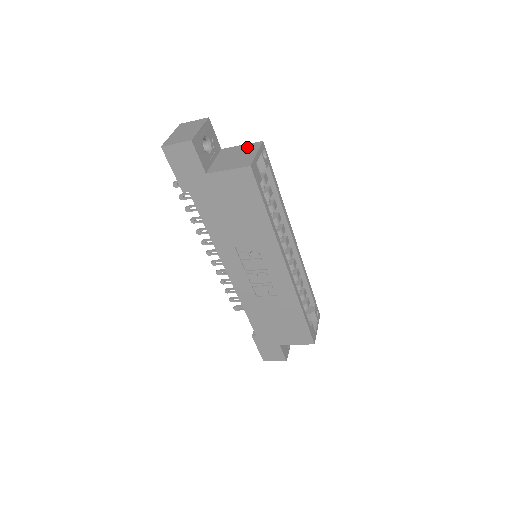
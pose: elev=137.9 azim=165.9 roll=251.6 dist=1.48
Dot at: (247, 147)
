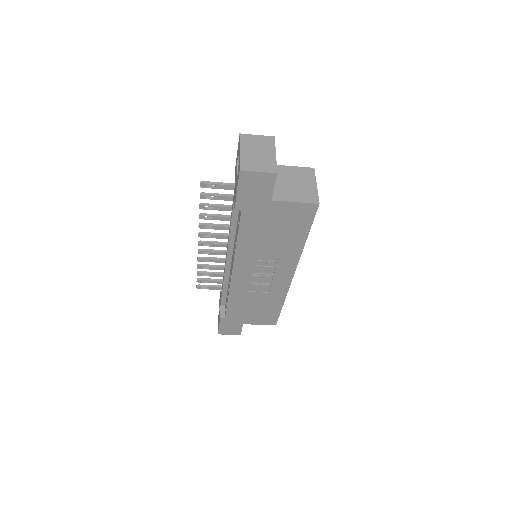
Dot at: (301, 172)
